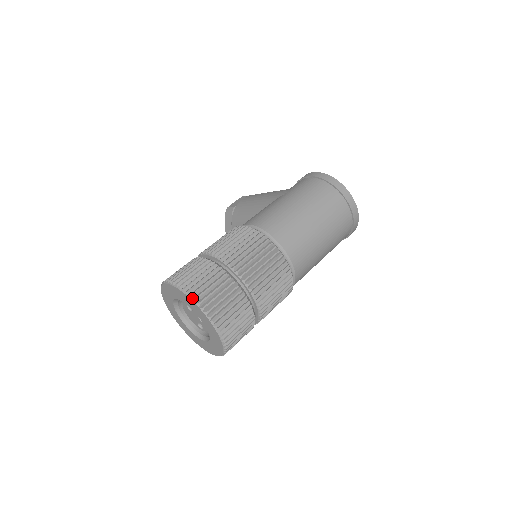
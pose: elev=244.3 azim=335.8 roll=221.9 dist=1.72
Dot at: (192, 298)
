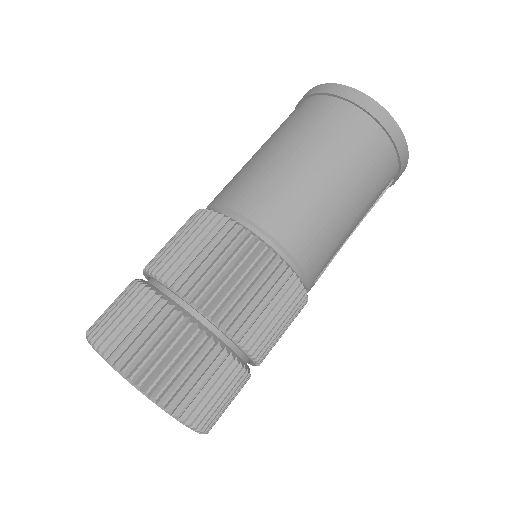
Dot at: (92, 343)
